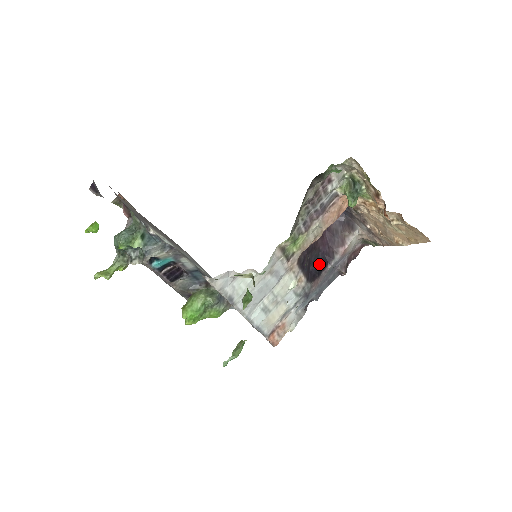
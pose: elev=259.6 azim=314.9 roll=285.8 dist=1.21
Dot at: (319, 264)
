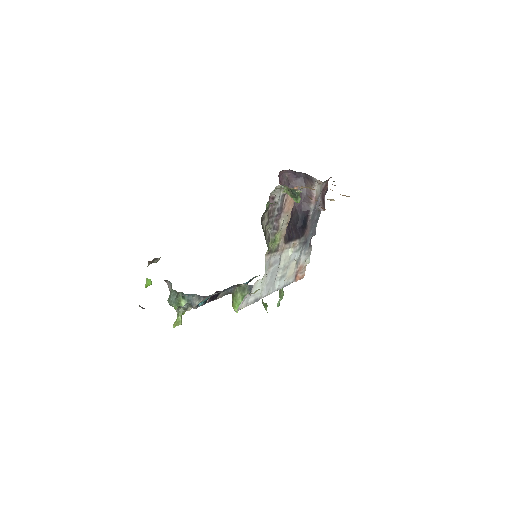
Dot at: (302, 221)
